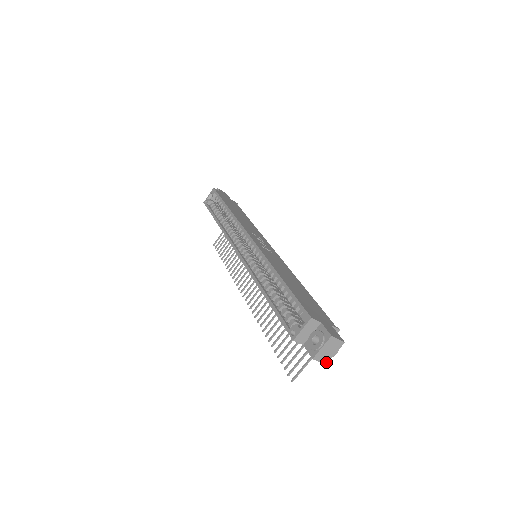
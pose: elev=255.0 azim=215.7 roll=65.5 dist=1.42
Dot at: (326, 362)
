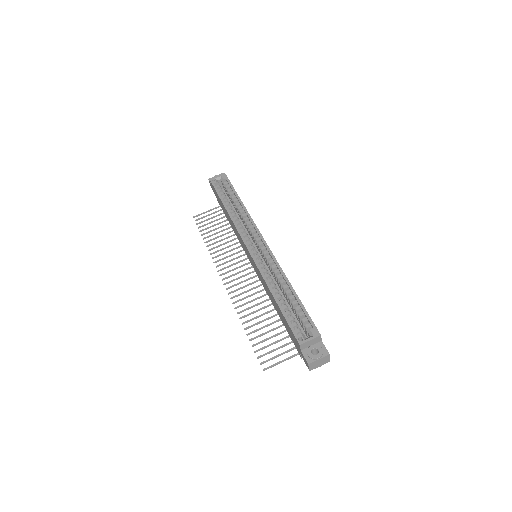
Dot at: (311, 369)
